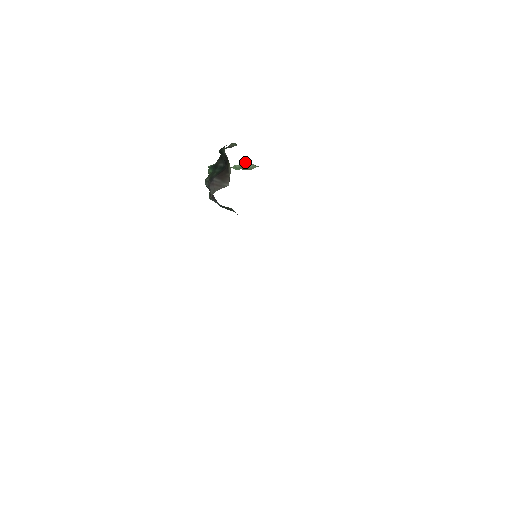
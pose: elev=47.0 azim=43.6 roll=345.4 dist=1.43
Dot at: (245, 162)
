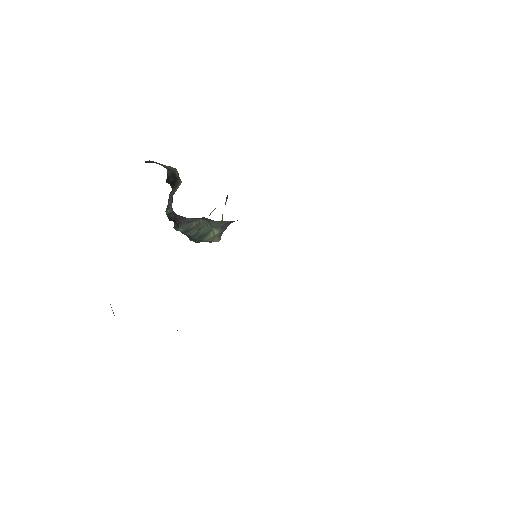
Dot at: (210, 214)
